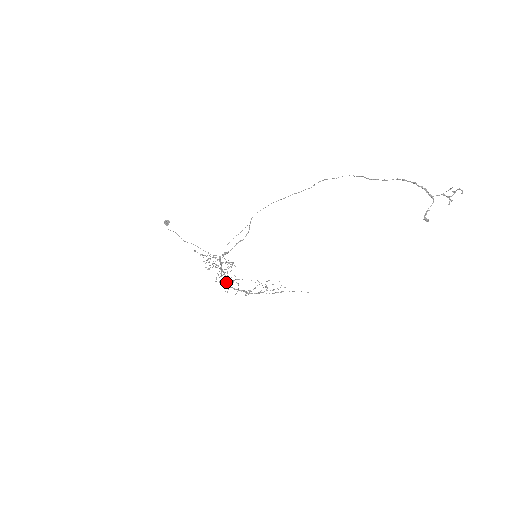
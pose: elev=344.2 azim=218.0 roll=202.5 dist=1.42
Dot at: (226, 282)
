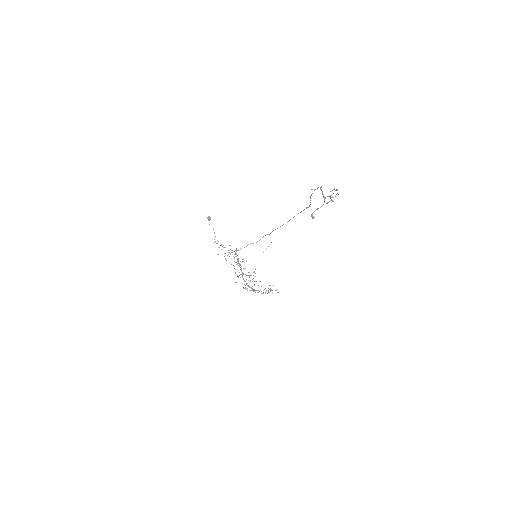
Dot at: (243, 278)
